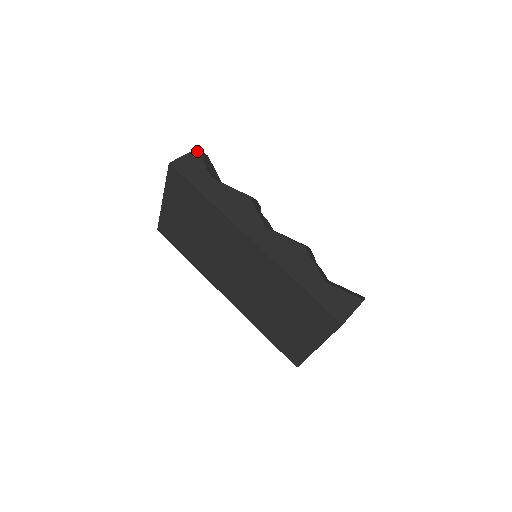
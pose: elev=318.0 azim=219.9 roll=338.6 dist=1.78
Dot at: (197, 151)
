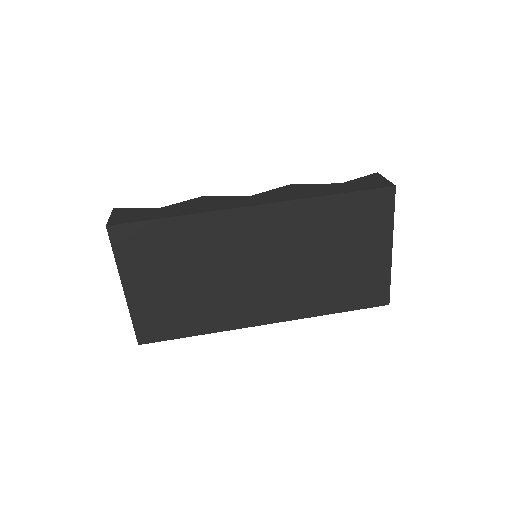
Dot at: (116, 209)
